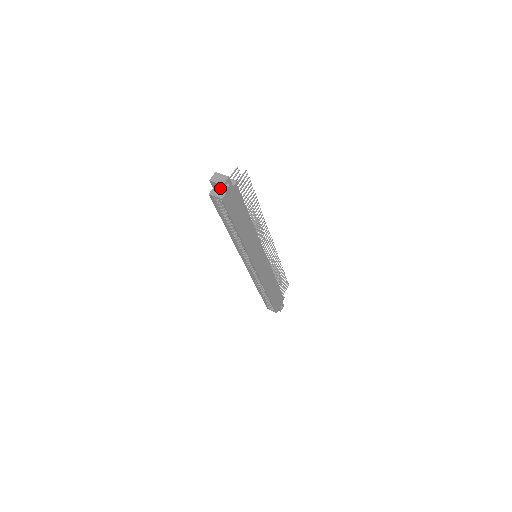
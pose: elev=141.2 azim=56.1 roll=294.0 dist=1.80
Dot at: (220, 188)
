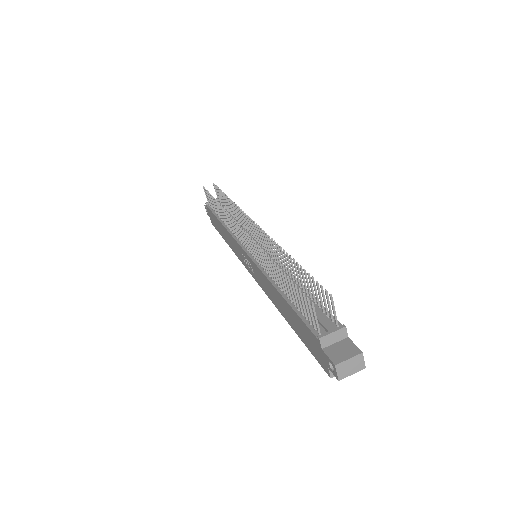
Dot at: occluded
